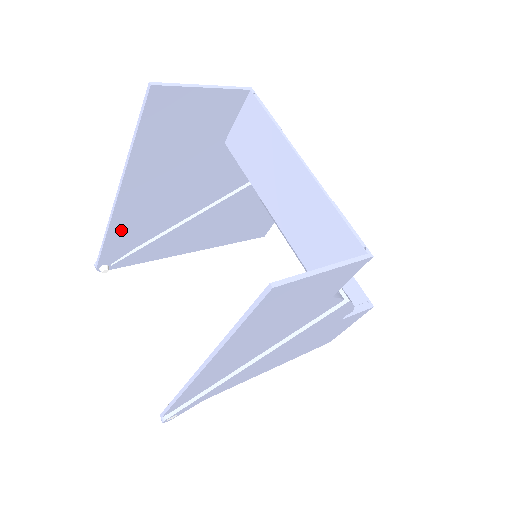
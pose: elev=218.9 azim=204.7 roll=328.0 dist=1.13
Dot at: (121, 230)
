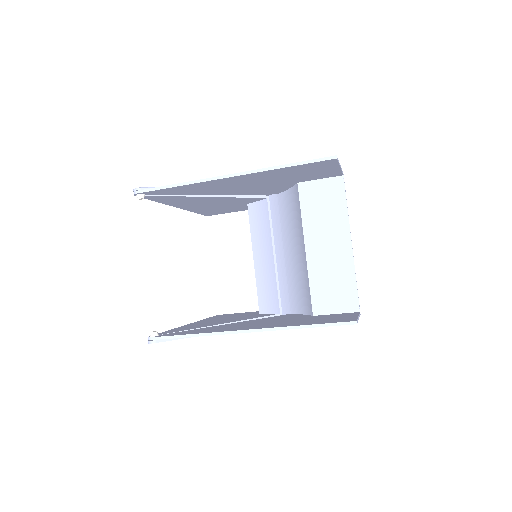
Dot at: (192, 186)
